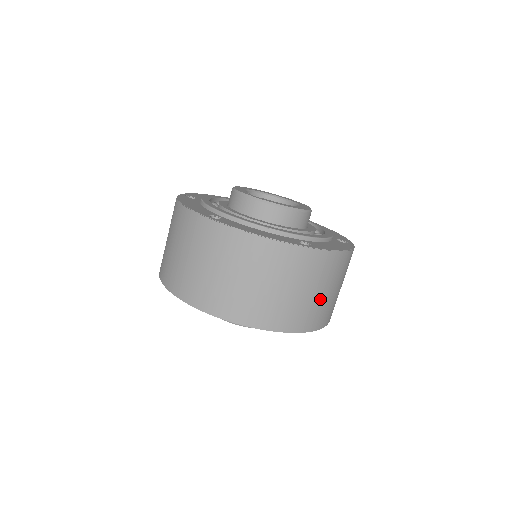
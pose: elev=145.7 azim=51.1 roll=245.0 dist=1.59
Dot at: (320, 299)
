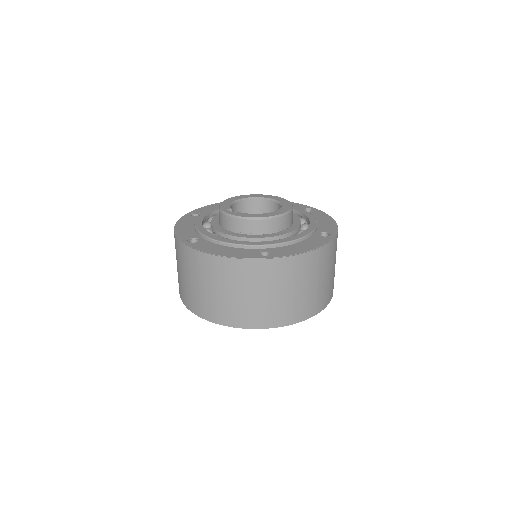
Dot at: (294, 297)
